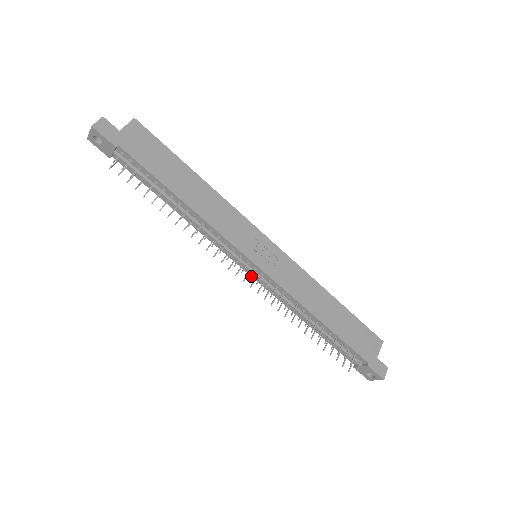
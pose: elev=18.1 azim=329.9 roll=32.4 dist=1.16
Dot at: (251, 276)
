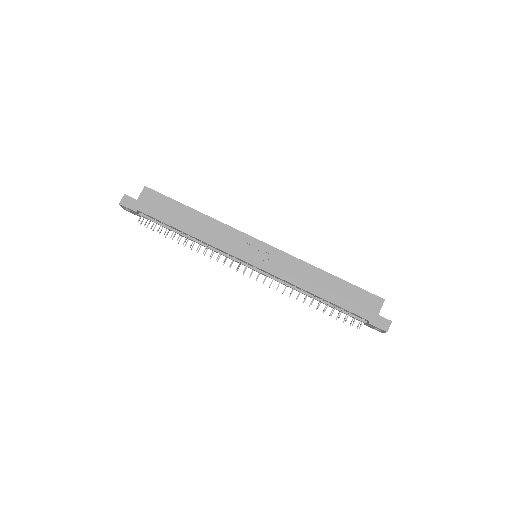
Dot at: occluded
